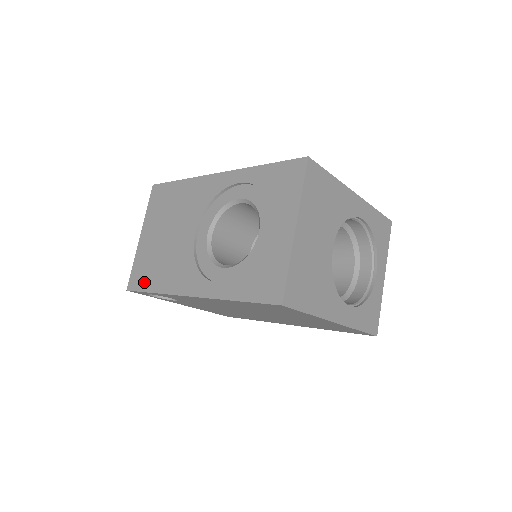
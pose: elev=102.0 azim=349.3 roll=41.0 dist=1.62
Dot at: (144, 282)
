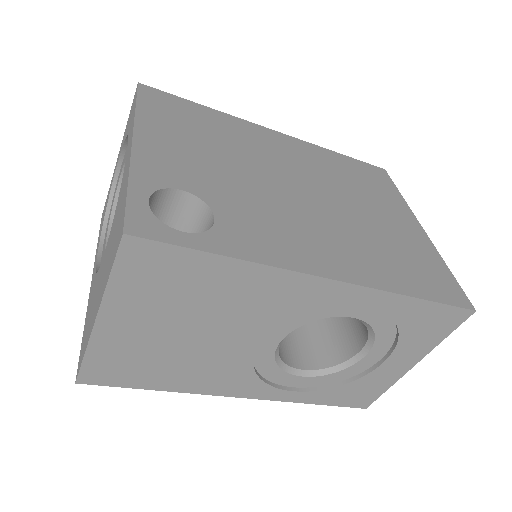
Dot at: (130, 380)
